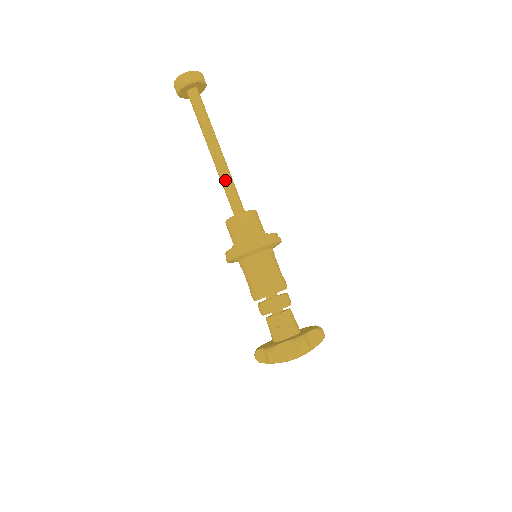
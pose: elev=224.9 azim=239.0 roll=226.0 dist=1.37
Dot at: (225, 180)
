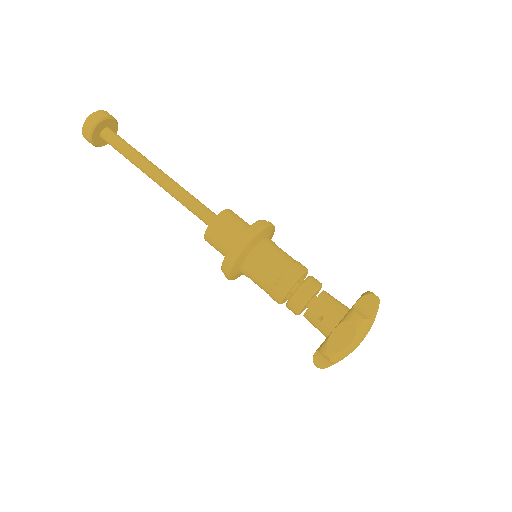
Dot at: (181, 197)
